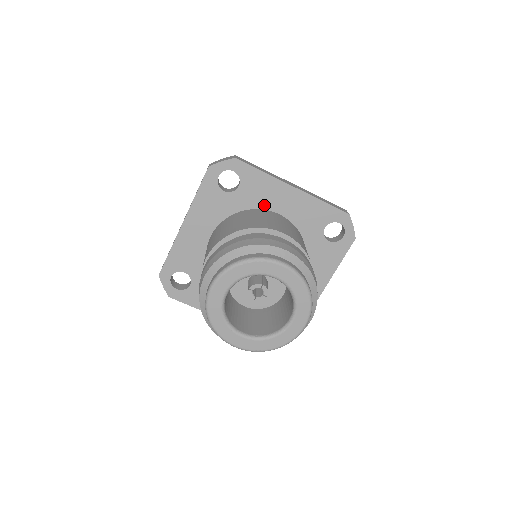
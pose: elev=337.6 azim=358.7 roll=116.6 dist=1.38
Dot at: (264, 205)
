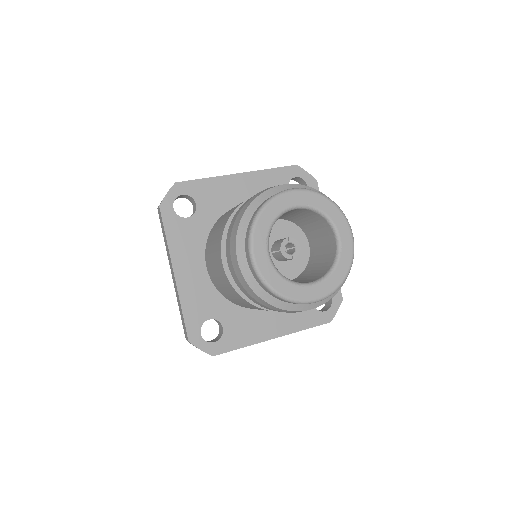
Dot at: occluded
